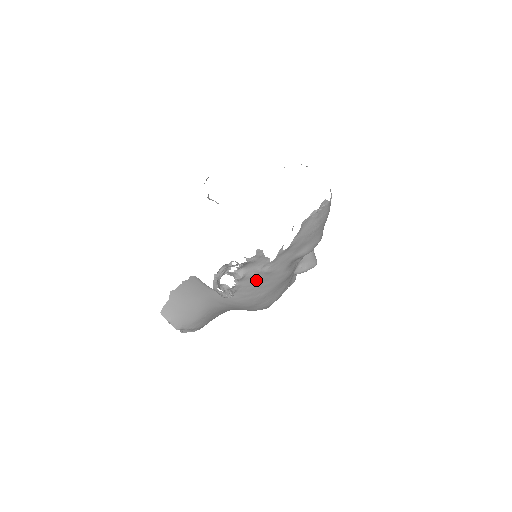
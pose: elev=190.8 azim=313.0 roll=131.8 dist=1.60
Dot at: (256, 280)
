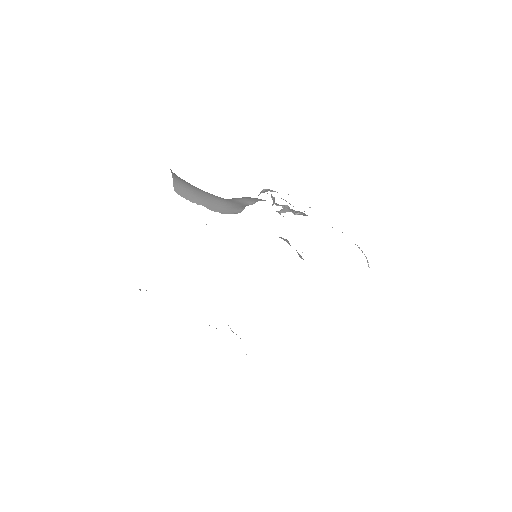
Dot at: occluded
